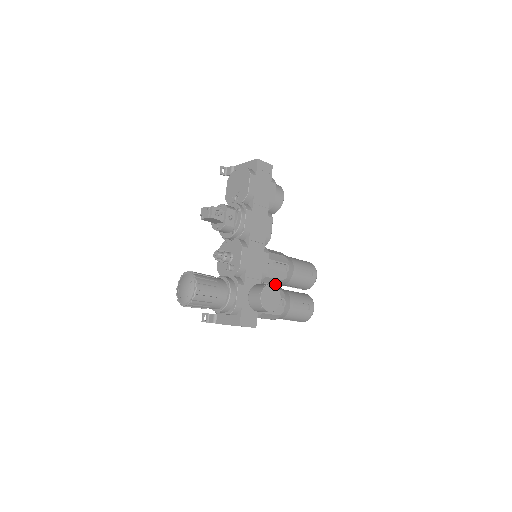
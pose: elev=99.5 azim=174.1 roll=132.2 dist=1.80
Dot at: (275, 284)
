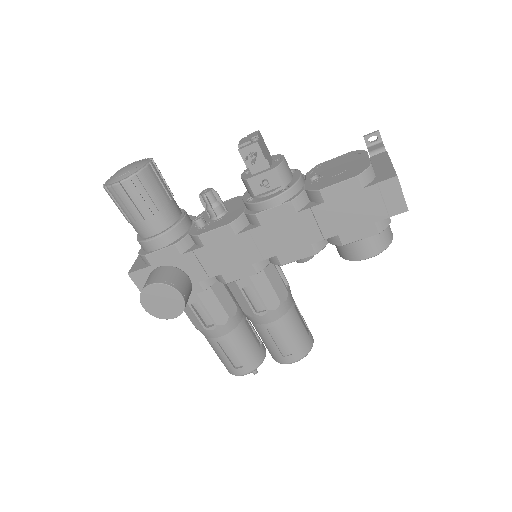
Dot at: occluded
